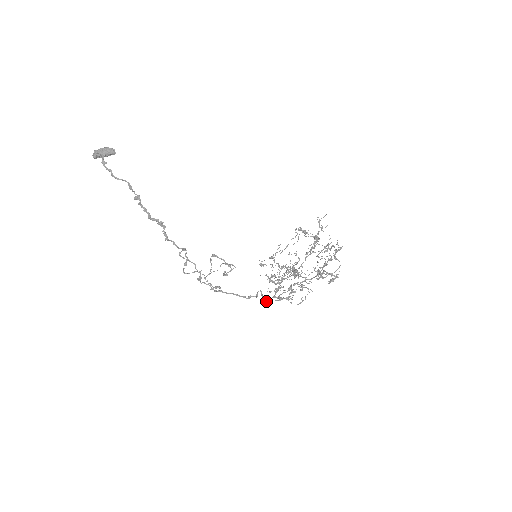
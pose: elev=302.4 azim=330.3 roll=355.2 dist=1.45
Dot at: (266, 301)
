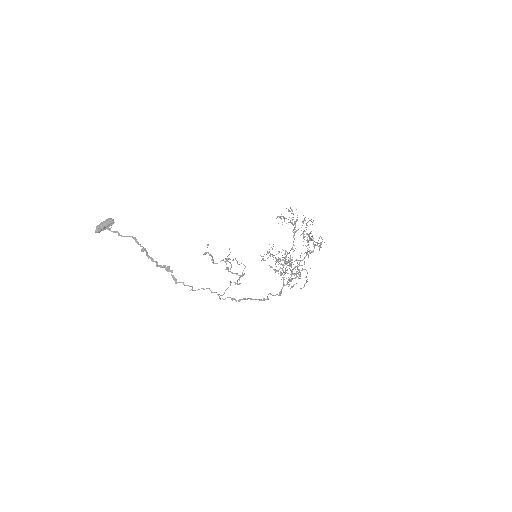
Dot at: (279, 293)
